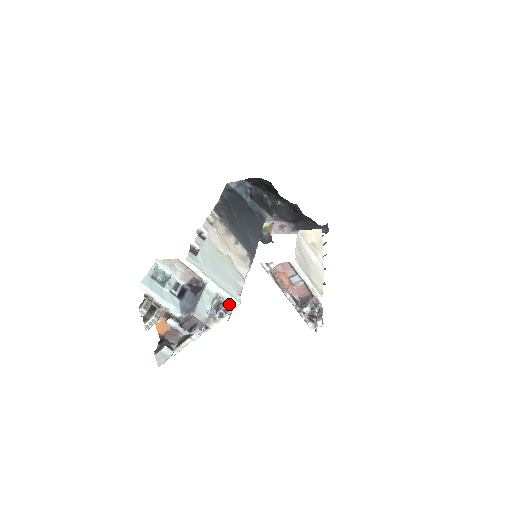
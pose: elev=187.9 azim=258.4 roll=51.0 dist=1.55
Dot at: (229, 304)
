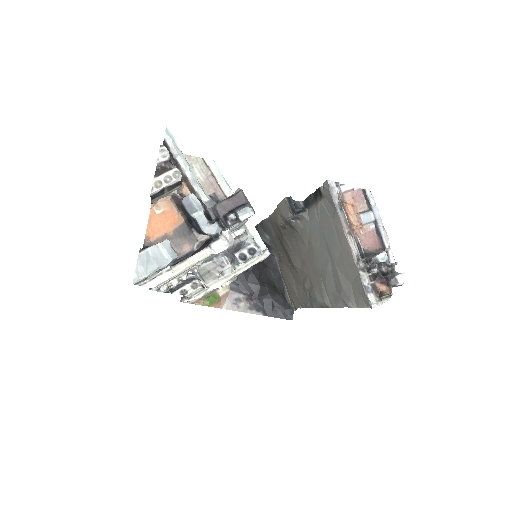
Dot at: occluded
